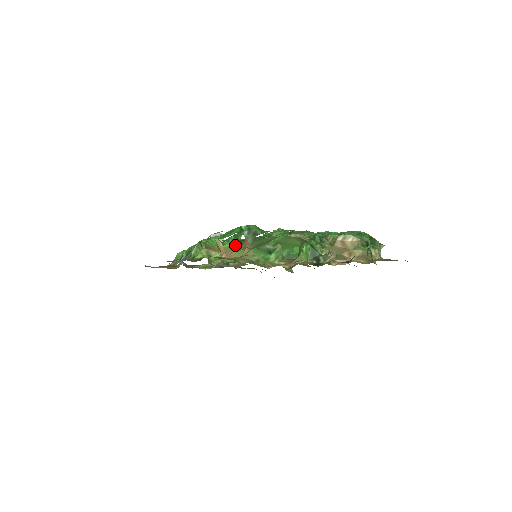
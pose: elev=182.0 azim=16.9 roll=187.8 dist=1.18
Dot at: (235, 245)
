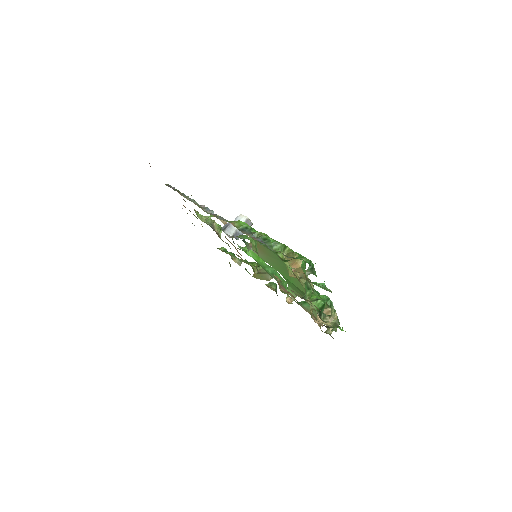
Dot at: occluded
